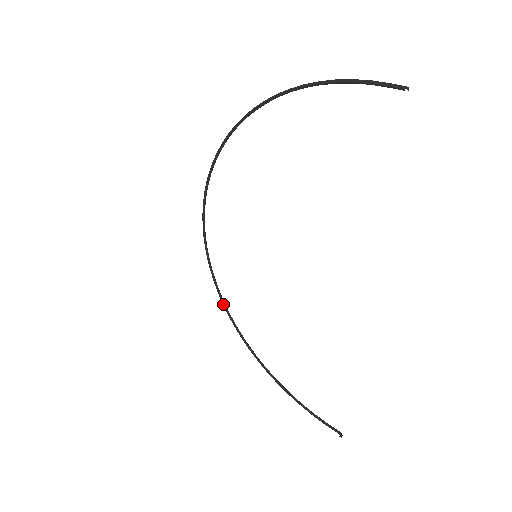
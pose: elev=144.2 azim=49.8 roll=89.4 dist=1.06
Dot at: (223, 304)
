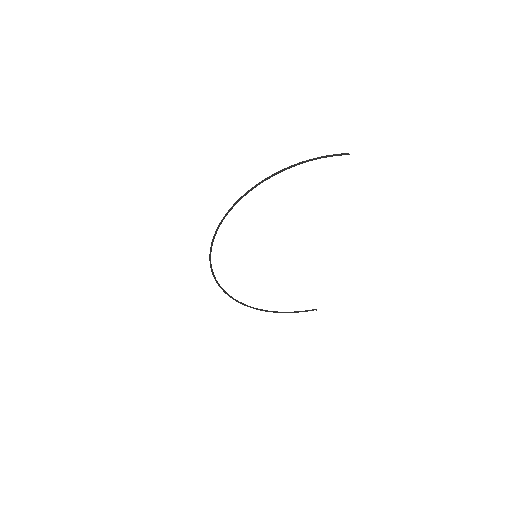
Dot at: (228, 295)
